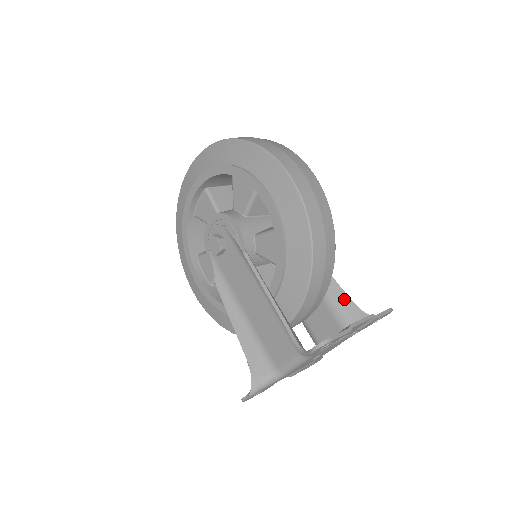
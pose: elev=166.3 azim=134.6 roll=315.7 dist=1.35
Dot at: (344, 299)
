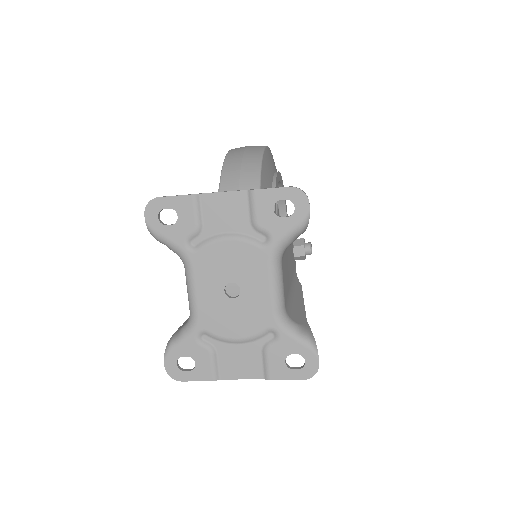
Dot at: occluded
